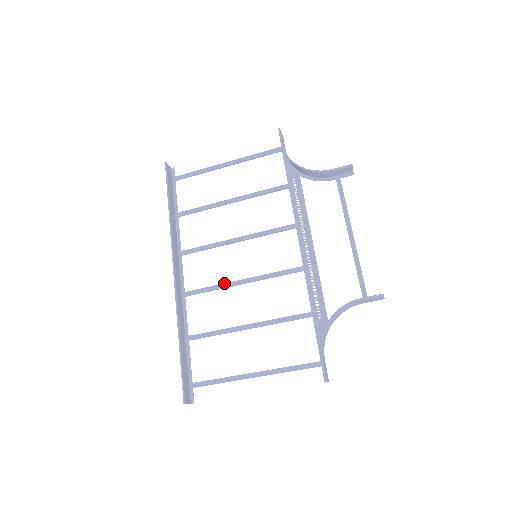
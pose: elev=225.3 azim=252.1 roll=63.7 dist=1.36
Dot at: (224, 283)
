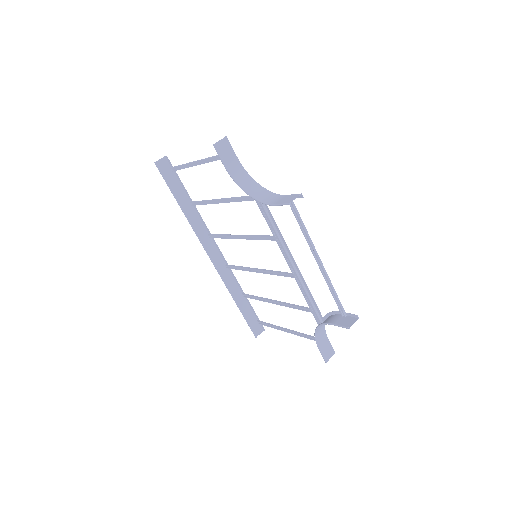
Dot at: (246, 268)
